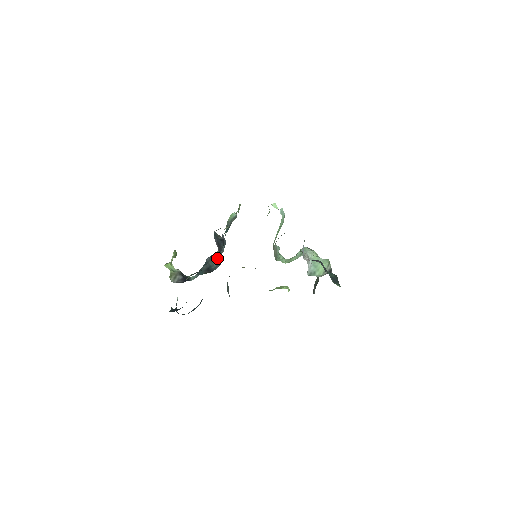
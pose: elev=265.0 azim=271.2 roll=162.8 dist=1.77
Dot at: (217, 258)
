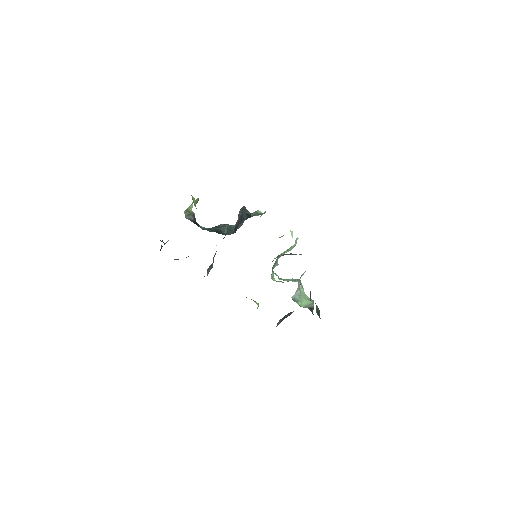
Dot at: (231, 228)
